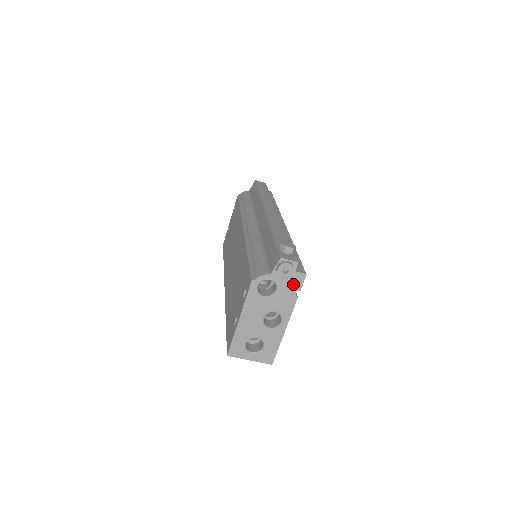
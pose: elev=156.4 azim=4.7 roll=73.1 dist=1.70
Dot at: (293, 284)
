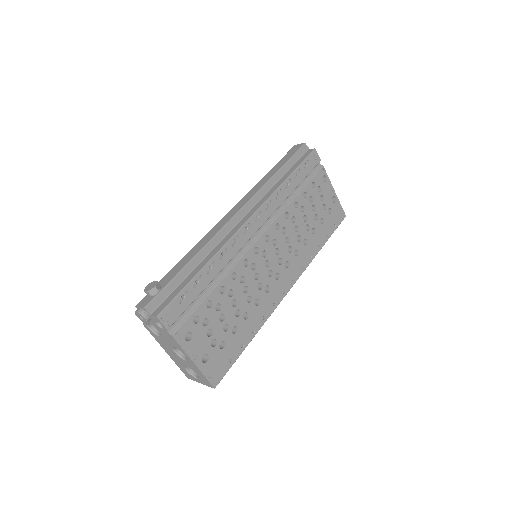
Dot at: occluded
